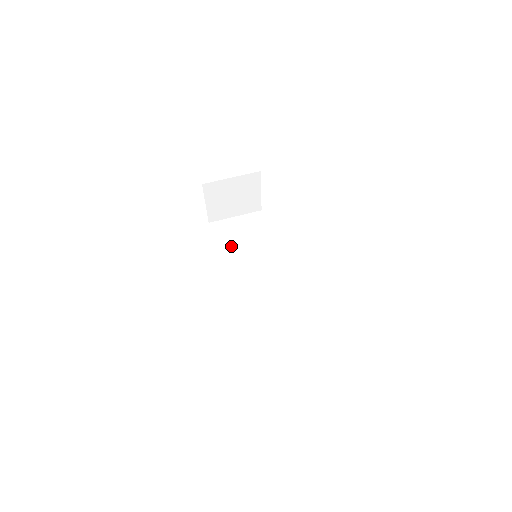
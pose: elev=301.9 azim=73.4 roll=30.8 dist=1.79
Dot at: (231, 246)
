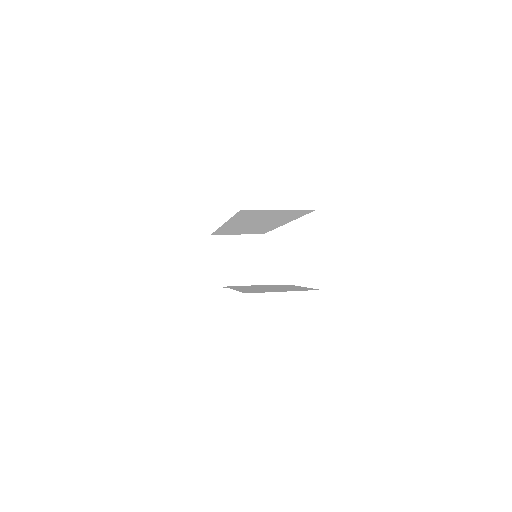
Dot at: occluded
